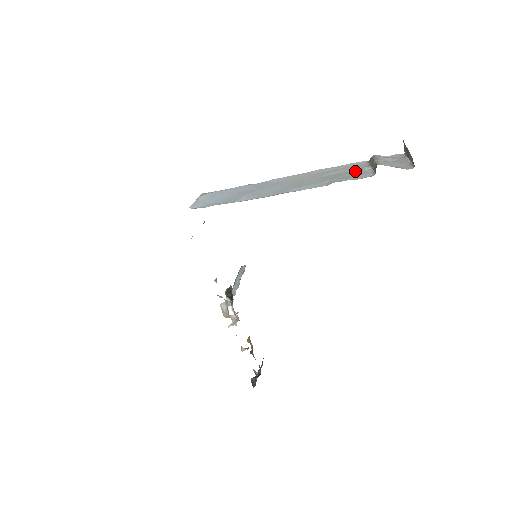
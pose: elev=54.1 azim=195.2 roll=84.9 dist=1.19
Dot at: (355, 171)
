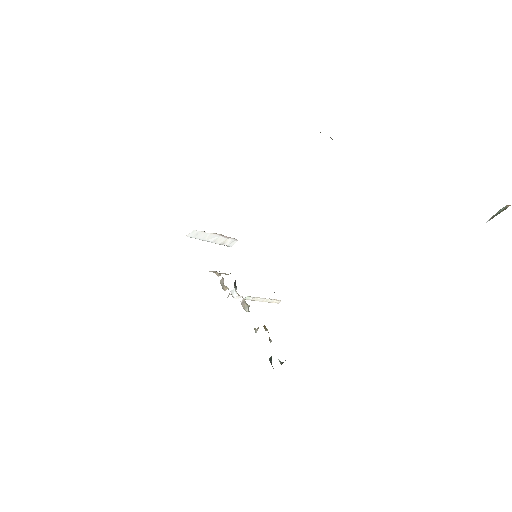
Dot at: occluded
